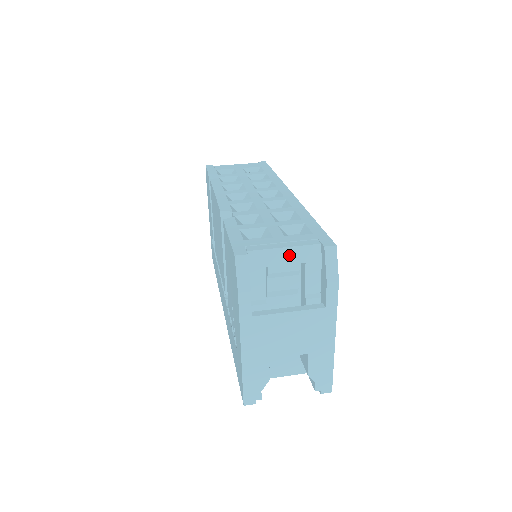
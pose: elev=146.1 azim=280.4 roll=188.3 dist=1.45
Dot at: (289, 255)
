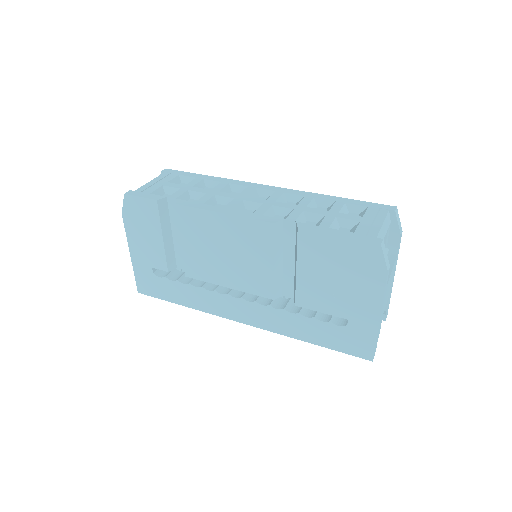
Dot at: (385, 228)
